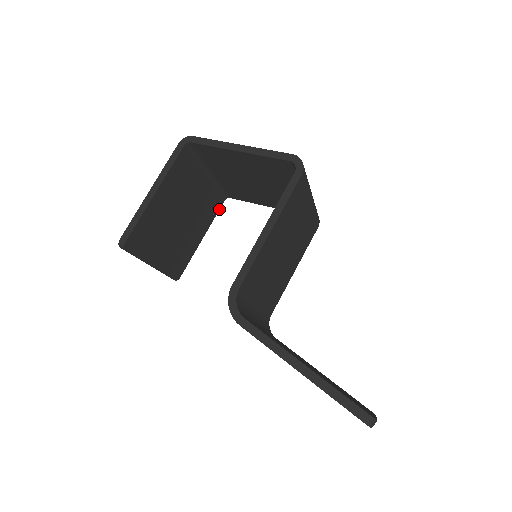
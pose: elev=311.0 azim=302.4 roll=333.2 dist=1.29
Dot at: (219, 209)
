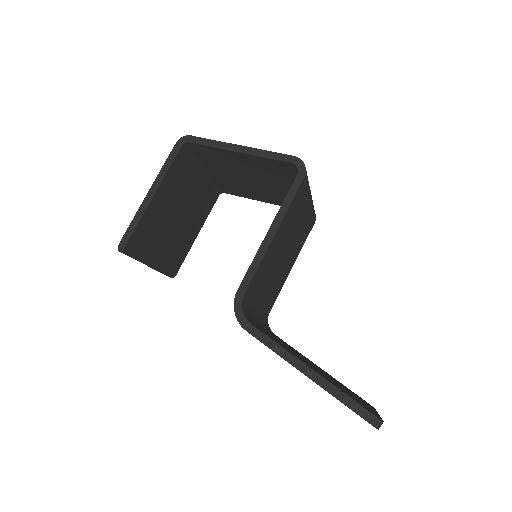
Dot at: occluded
